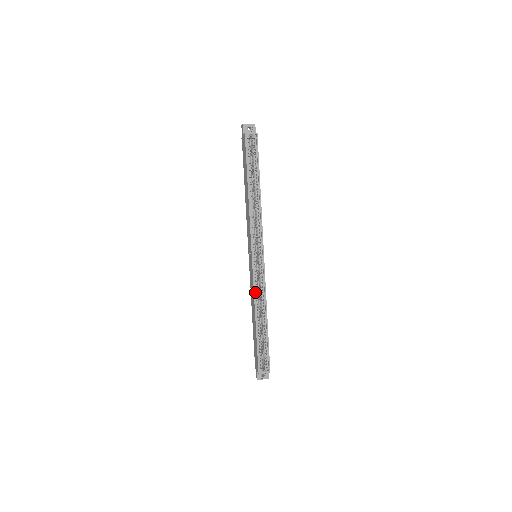
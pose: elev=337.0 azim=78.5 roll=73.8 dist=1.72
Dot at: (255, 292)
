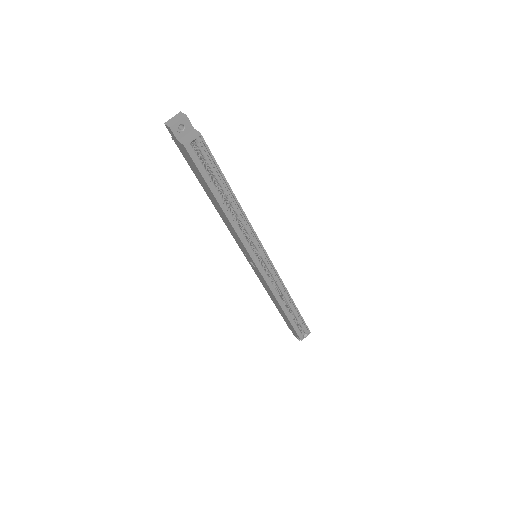
Dot at: (272, 290)
